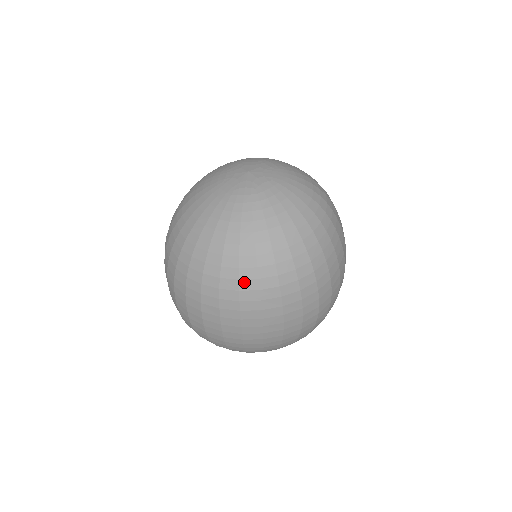
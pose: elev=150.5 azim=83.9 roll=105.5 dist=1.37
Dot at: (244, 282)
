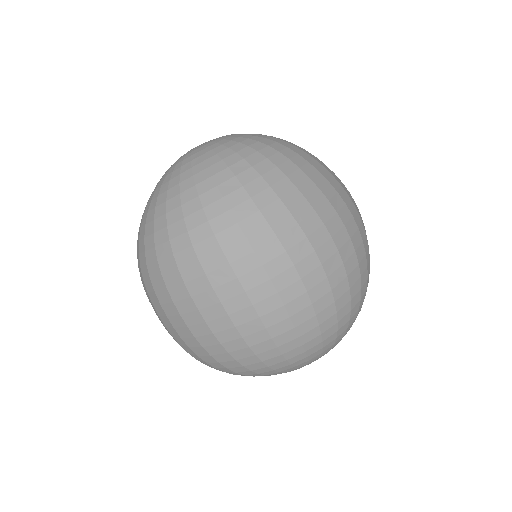
Dot at: (159, 248)
